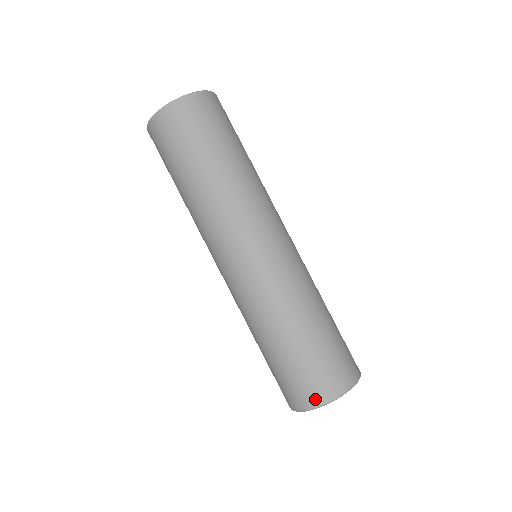
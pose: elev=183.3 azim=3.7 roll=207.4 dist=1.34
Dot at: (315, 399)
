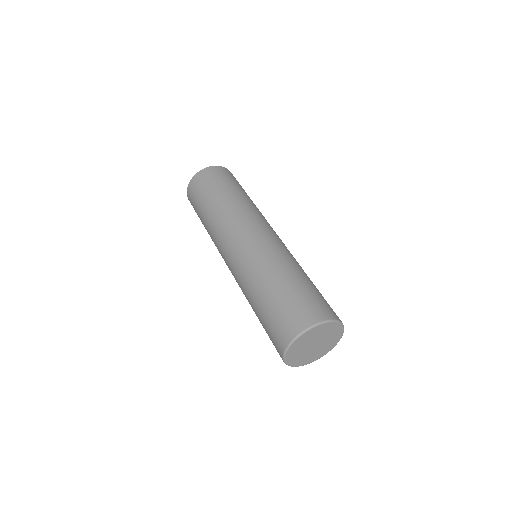
Dot at: (315, 317)
